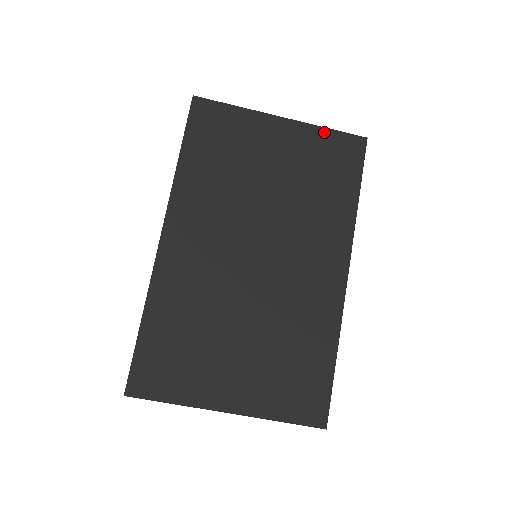
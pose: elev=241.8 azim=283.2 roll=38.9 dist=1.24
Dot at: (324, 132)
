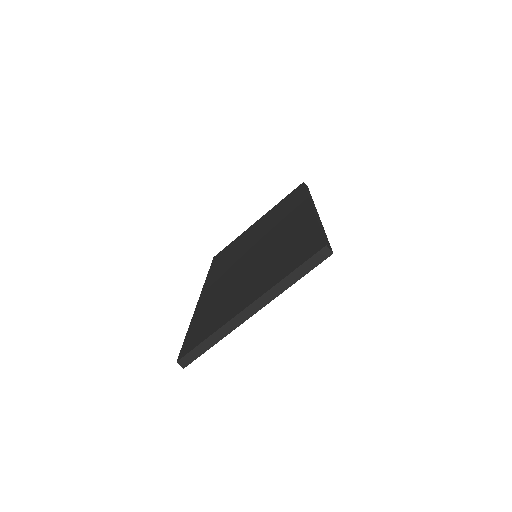
Dot at: occluded
